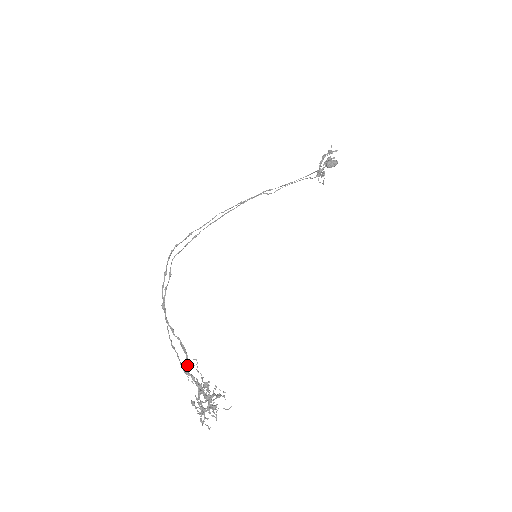
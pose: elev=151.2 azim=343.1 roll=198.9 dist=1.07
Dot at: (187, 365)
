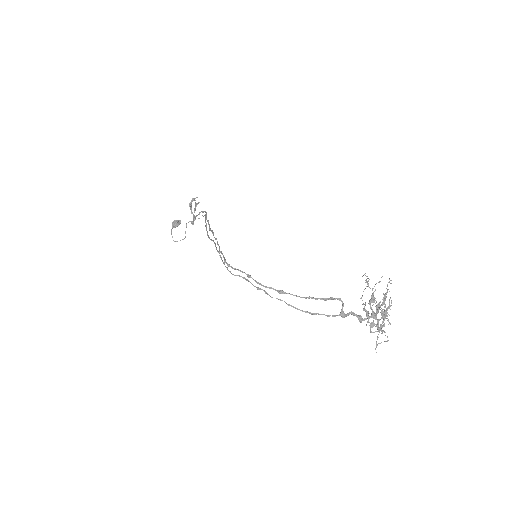
Dot at: occluded
